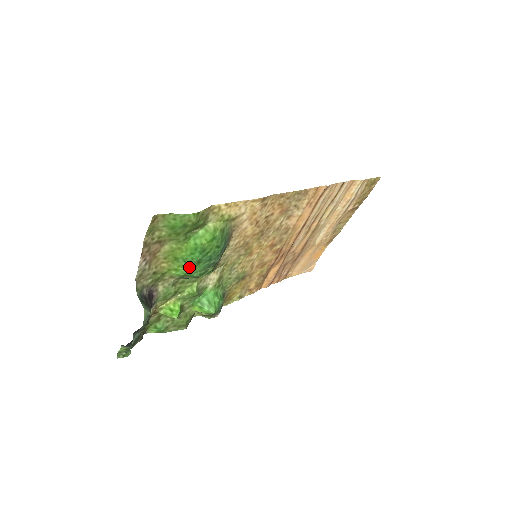
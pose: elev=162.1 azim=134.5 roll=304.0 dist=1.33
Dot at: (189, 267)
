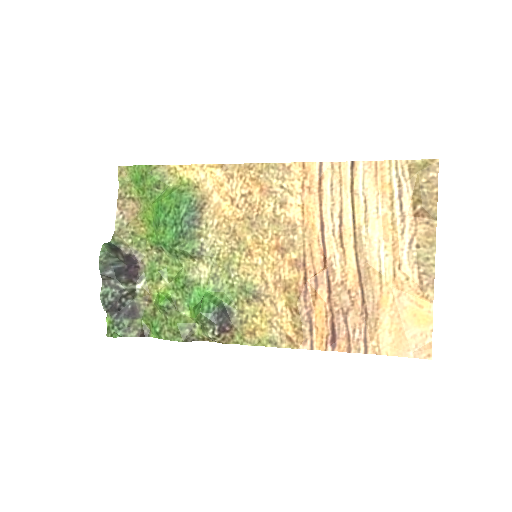
Dot at: (159, 230)
